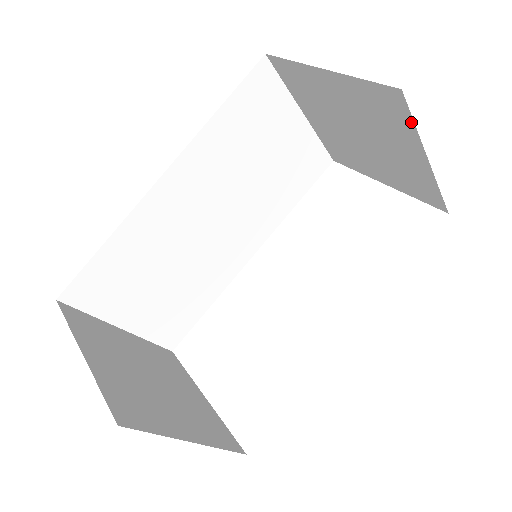
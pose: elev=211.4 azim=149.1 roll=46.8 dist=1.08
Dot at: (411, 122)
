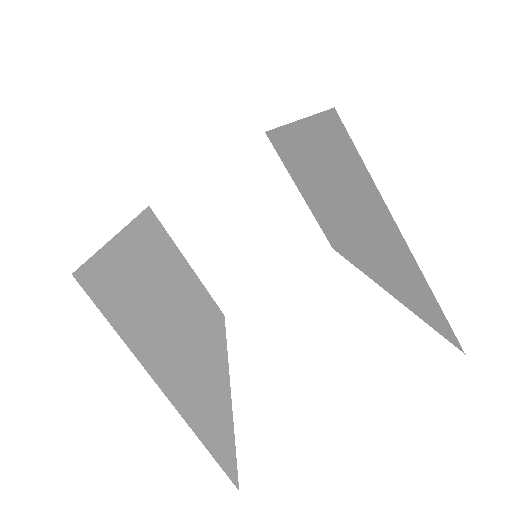
Dot at: (278, 160)
